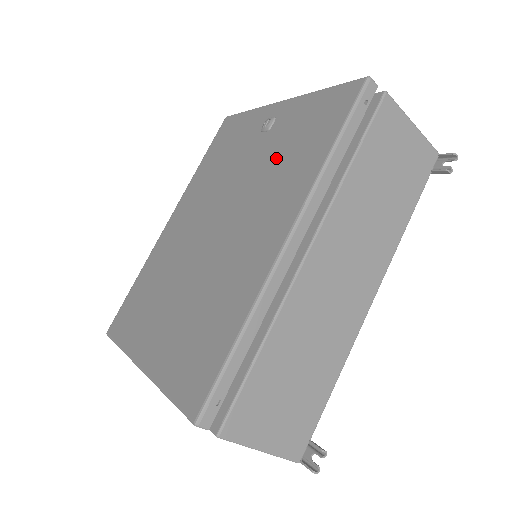
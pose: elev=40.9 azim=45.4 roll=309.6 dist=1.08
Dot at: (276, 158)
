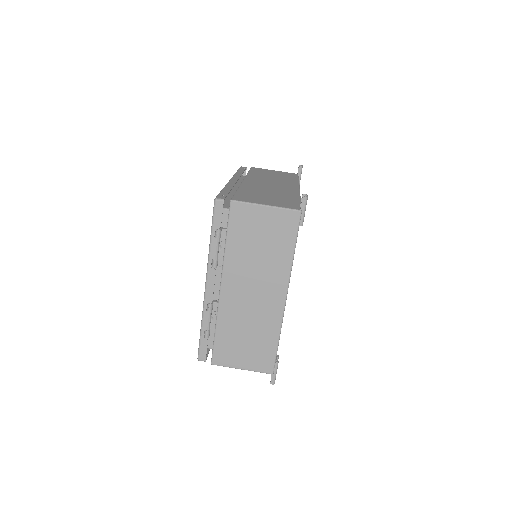
Dot at: occluded
